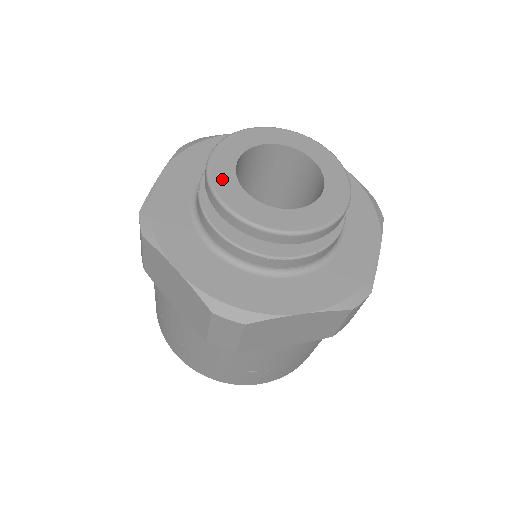
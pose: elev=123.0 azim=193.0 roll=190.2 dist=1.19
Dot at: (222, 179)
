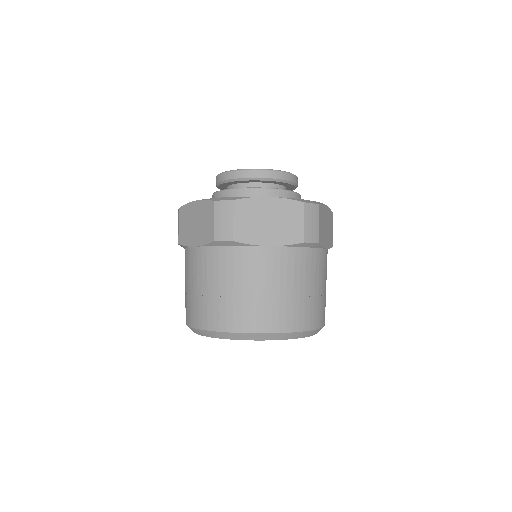
Dot at: occluded
